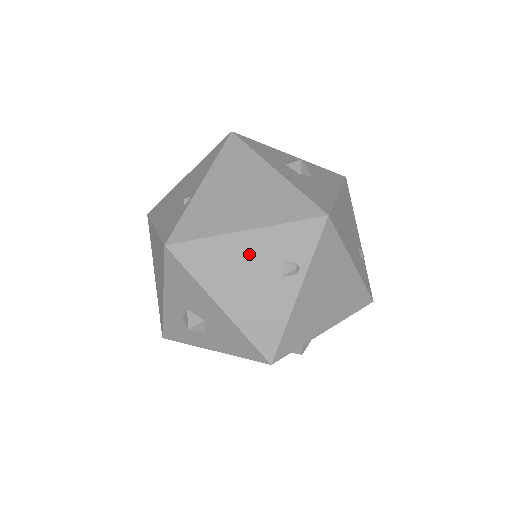
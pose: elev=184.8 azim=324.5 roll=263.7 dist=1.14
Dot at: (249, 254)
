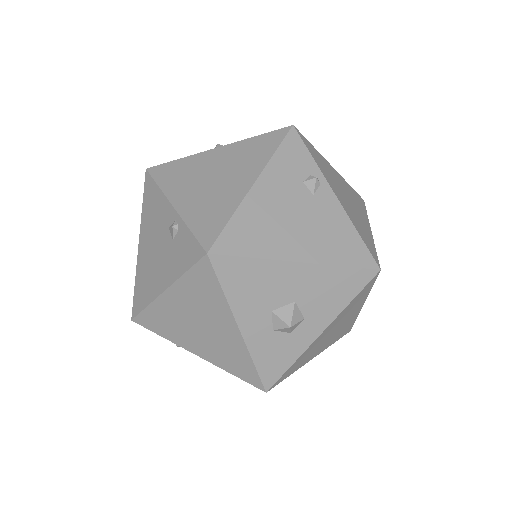
Dot at: (275, 199)
